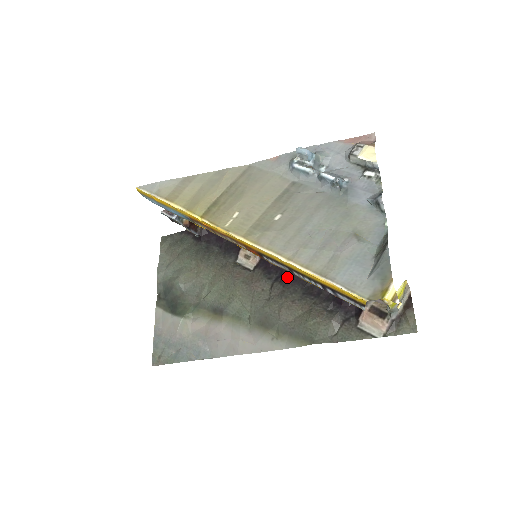
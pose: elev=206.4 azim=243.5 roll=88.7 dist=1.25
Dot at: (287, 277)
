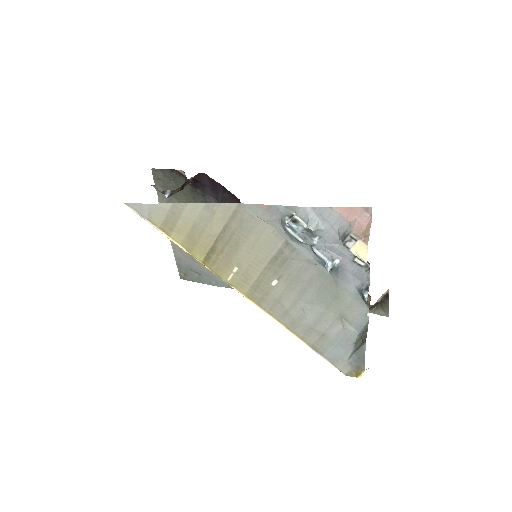
Dot at: occluded
